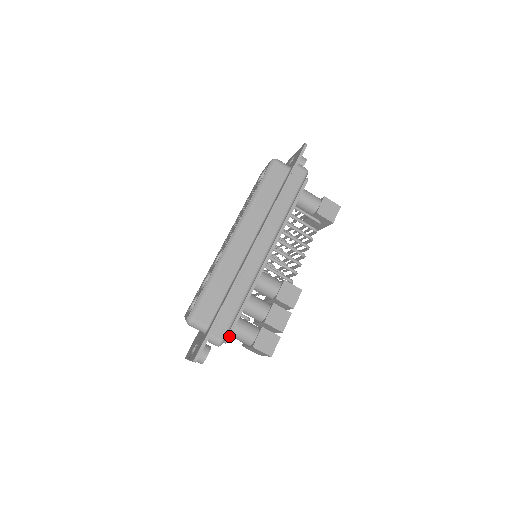
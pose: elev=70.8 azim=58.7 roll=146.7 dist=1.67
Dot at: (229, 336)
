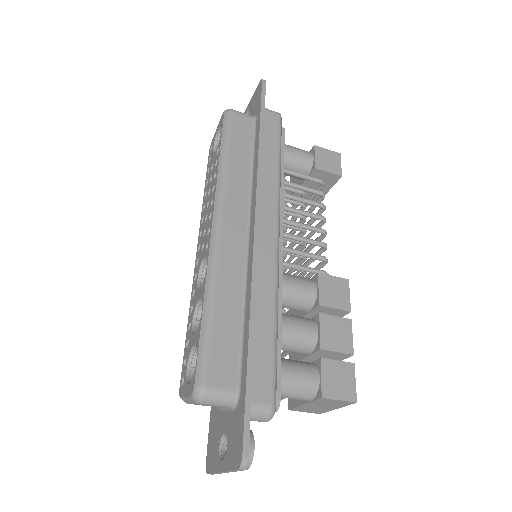
Dot at: (278, 394)
